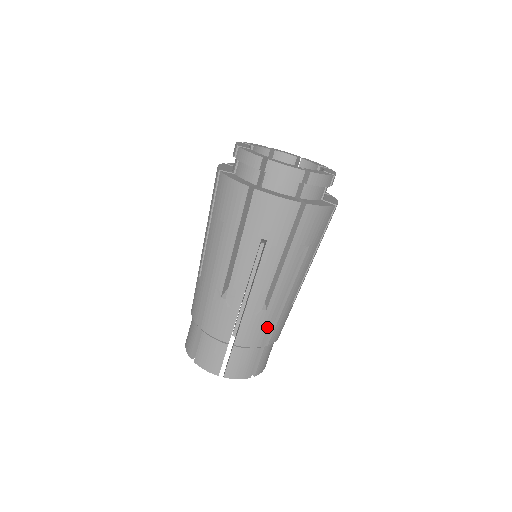
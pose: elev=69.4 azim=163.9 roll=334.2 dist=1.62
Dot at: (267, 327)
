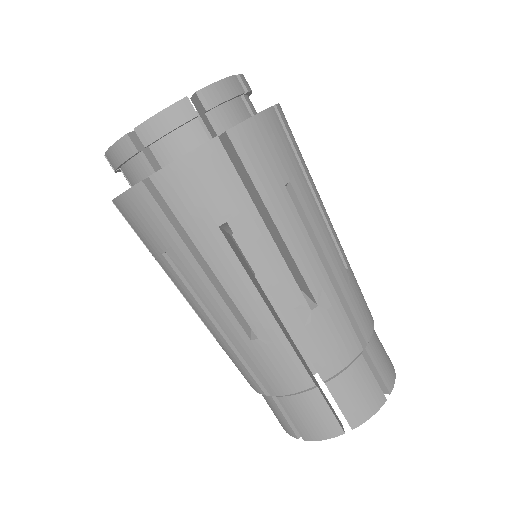
Dot at: (360, 290)
